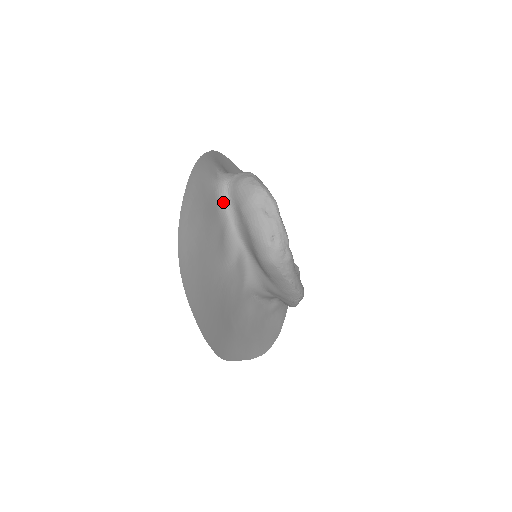
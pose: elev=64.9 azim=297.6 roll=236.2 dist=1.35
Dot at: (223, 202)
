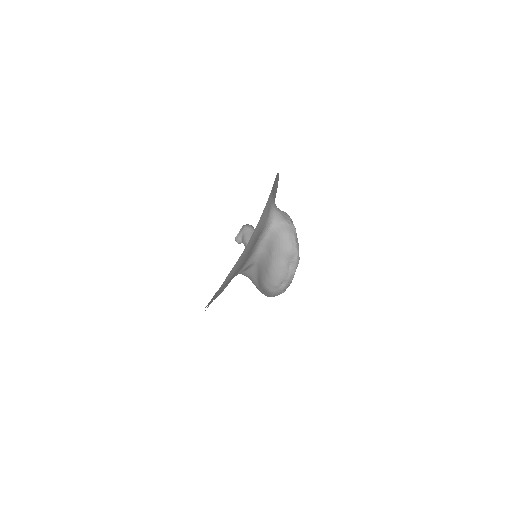
Dot at: (262, 236)
